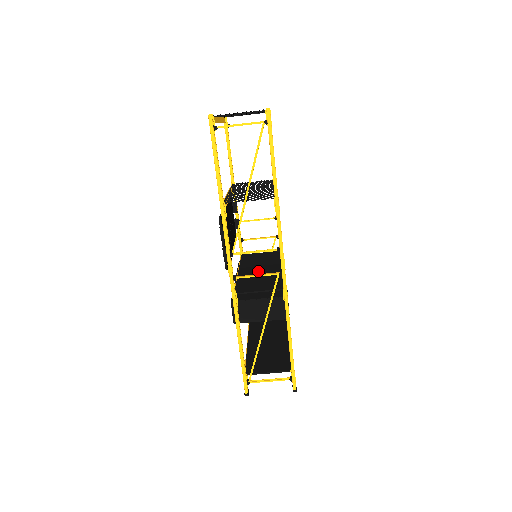
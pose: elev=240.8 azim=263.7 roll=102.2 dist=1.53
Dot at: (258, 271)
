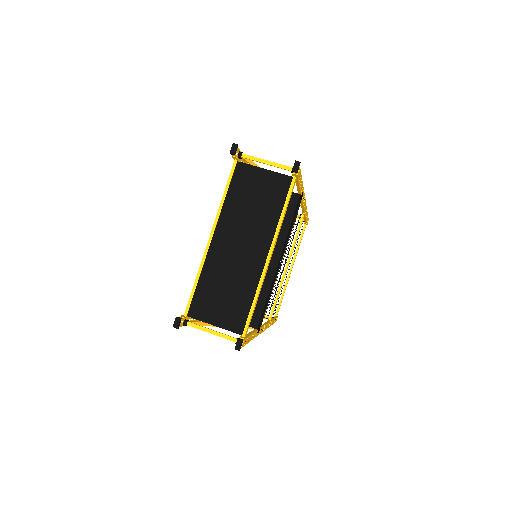
Dot at: occluded
